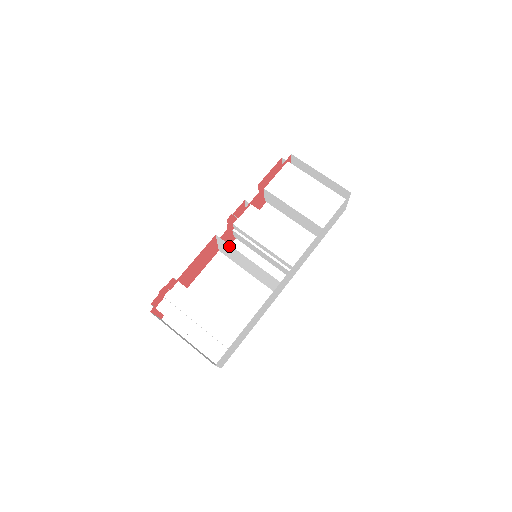
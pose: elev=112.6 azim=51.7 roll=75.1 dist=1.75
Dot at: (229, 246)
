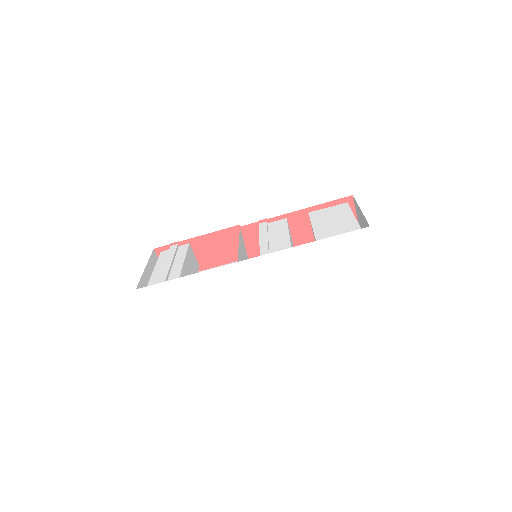
Dot at: occluded
